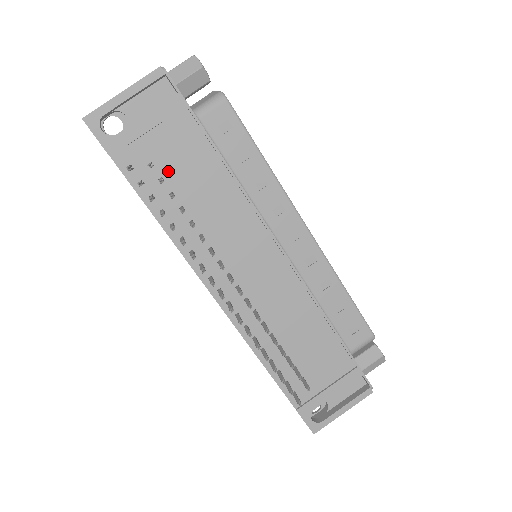
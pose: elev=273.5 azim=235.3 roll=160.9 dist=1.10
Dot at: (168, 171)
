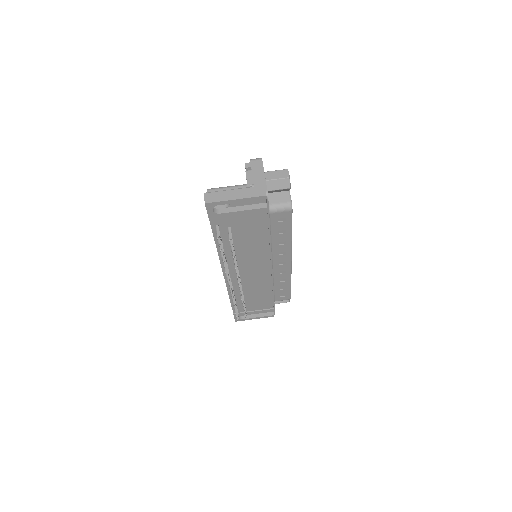
Dot at: (237, 231)
